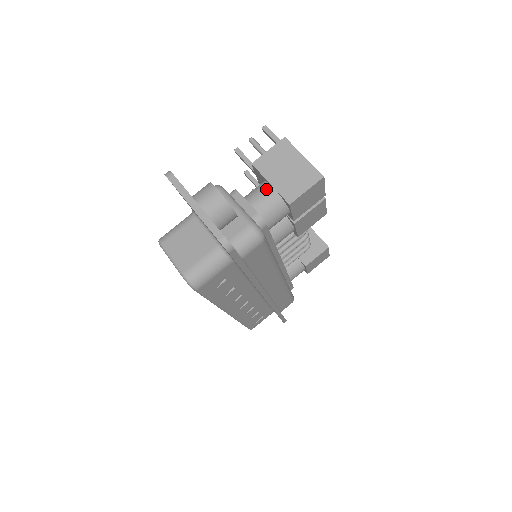
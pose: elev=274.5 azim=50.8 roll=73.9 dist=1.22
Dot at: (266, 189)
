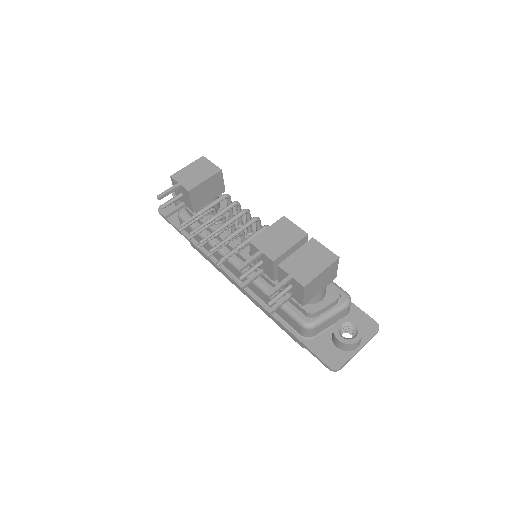
Dot at: (320, 293)
